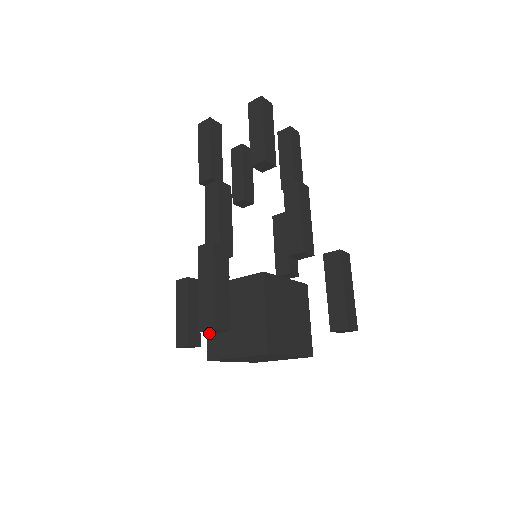
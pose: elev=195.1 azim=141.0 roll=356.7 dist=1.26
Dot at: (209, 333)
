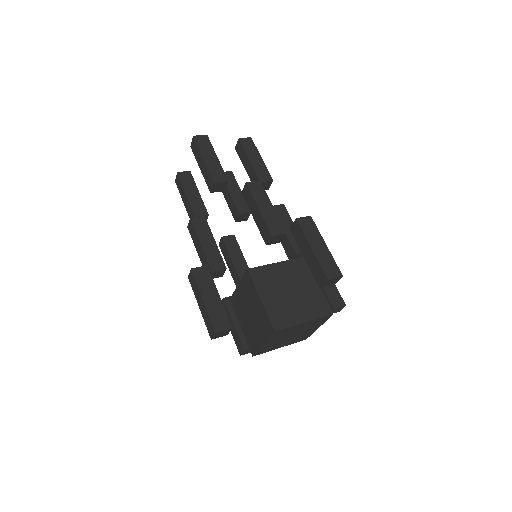
Dot at: (245, 334)
